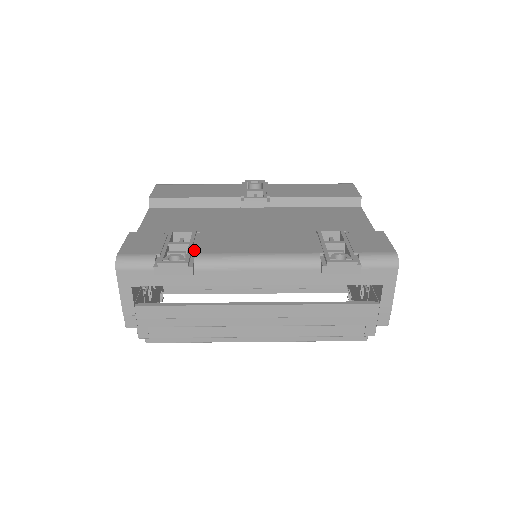
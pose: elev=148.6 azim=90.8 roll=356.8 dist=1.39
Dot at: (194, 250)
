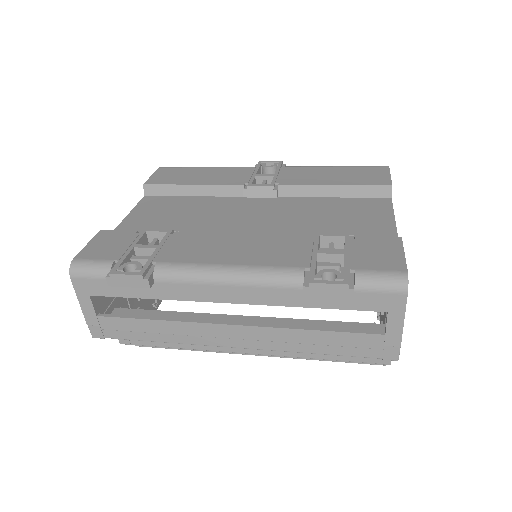
Dot at: (157, 257)
